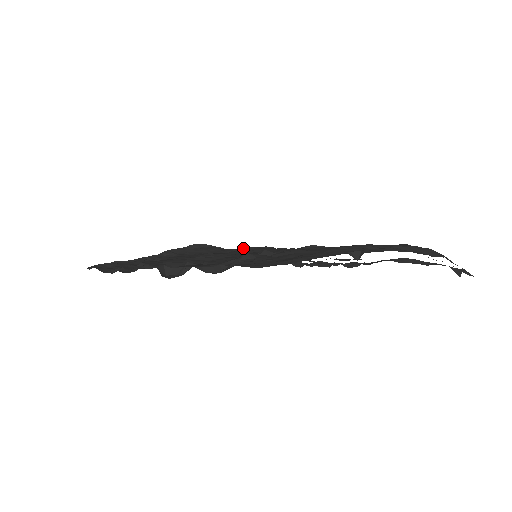
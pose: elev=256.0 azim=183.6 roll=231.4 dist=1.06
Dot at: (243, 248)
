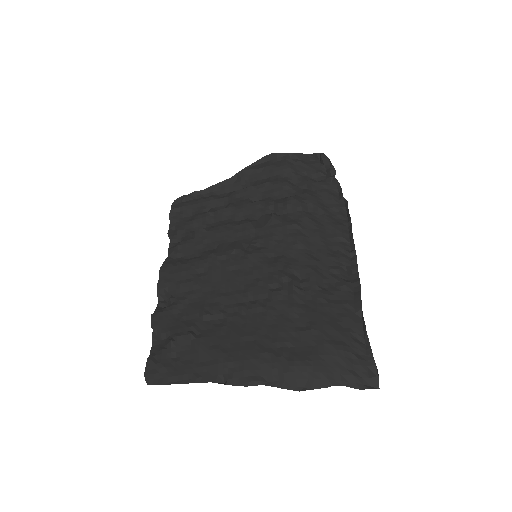
Dot at: (268, 222)
